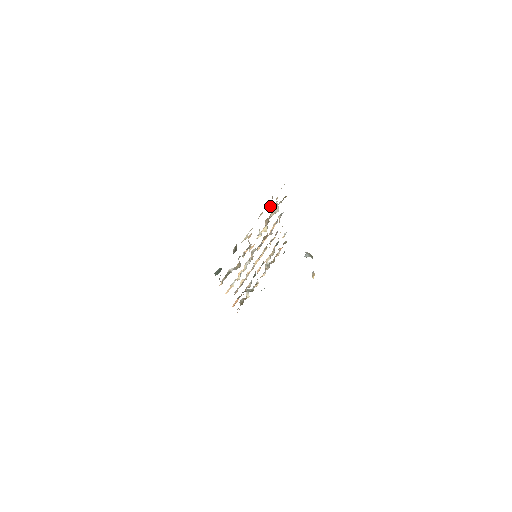
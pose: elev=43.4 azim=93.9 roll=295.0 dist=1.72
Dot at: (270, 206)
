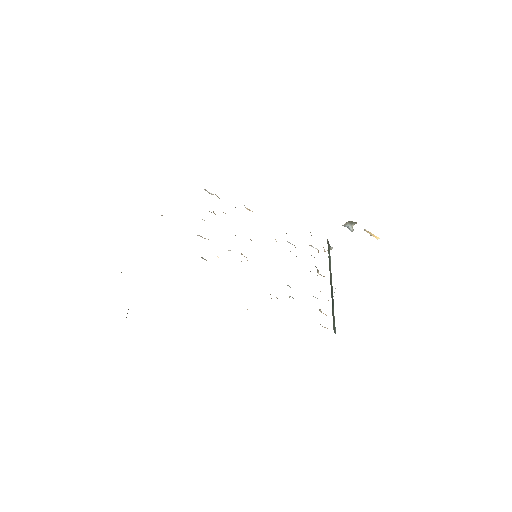
Dot at: occluded
